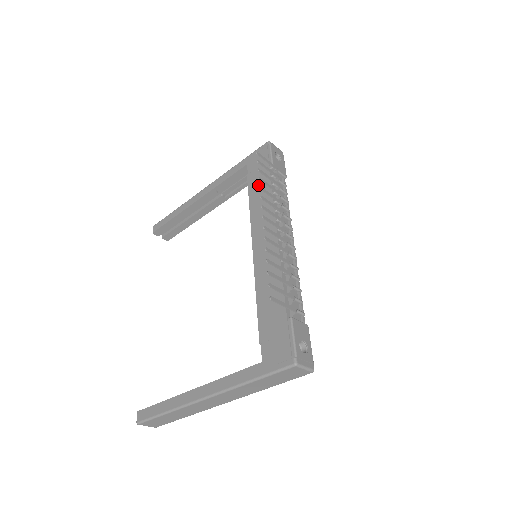
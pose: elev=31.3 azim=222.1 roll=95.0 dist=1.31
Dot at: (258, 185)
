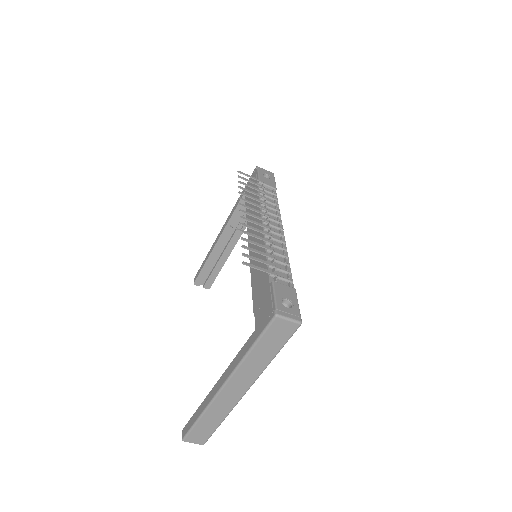
Dot at: (251, 201)
